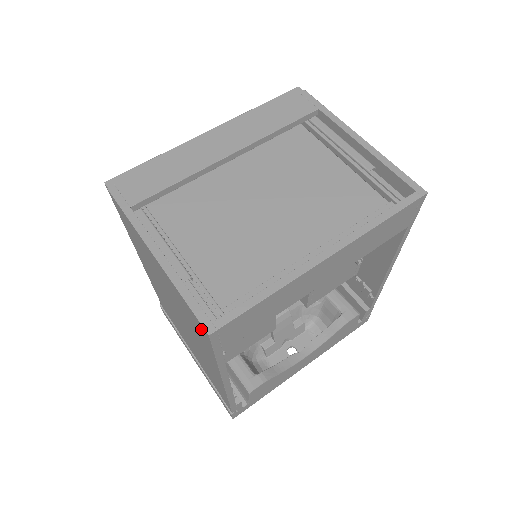
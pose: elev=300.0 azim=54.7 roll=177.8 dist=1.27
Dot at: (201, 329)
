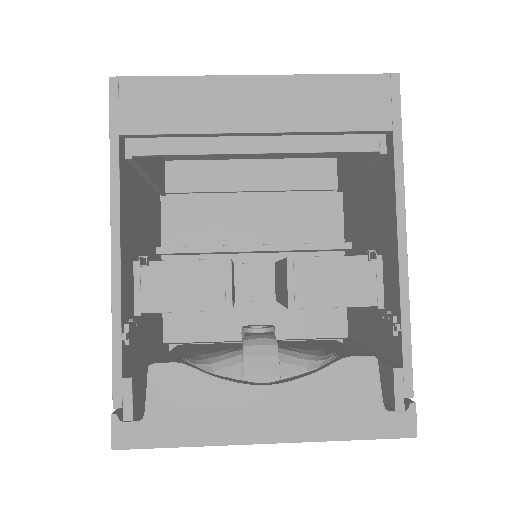
Dot at: occluded
